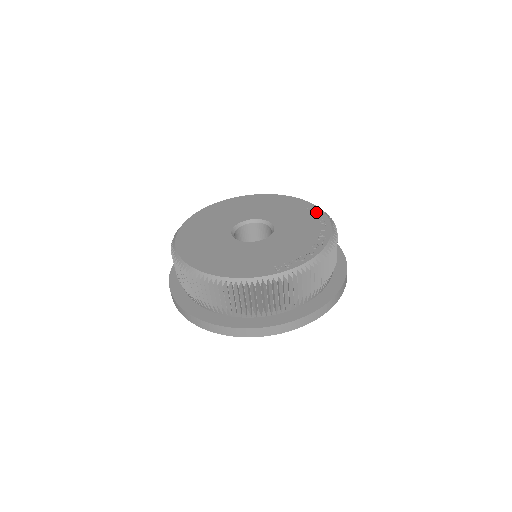
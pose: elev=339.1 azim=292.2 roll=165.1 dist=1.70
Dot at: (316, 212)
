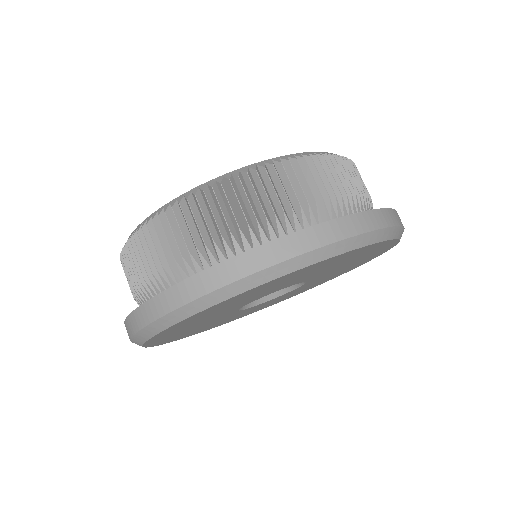
Dot at: occluded
